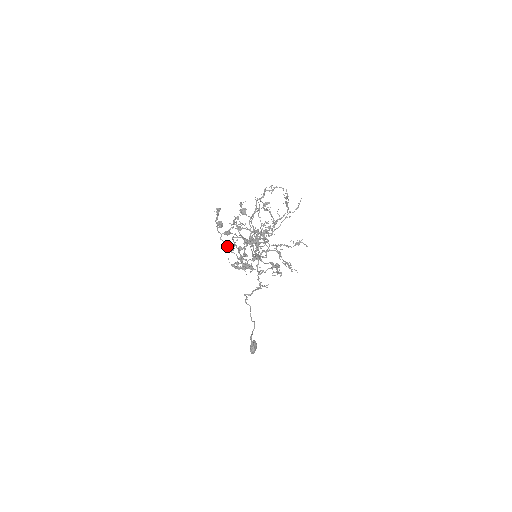
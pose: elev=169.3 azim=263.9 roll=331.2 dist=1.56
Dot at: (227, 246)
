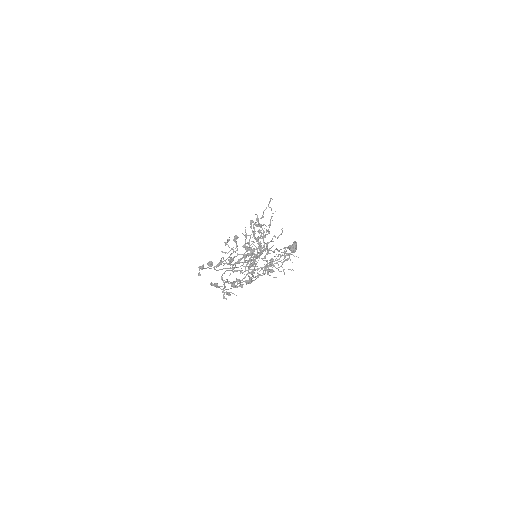
Dot at: occluded
